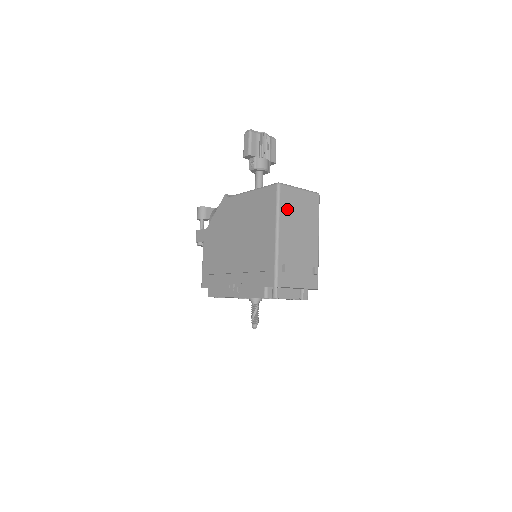
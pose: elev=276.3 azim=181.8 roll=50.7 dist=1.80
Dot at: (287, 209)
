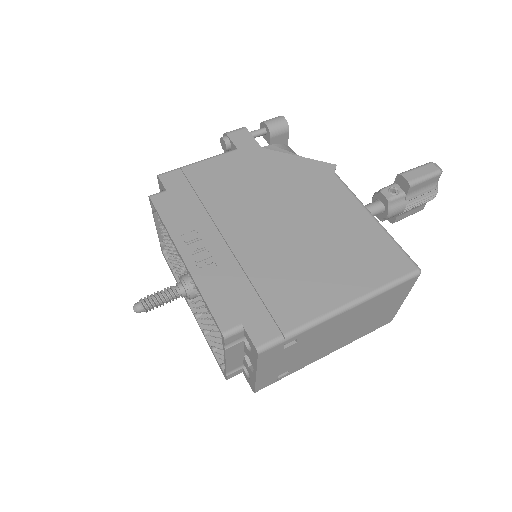
Dot at: (381, 300)
